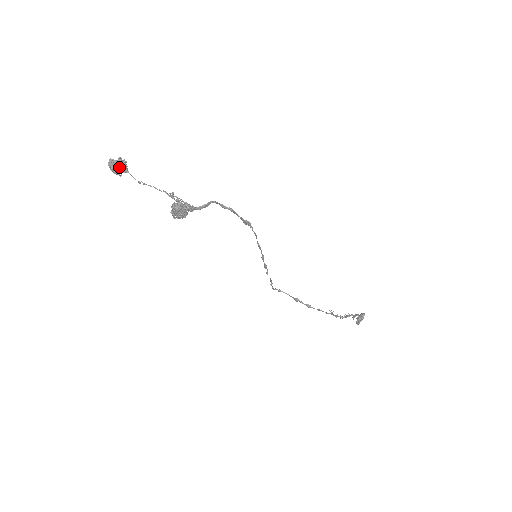
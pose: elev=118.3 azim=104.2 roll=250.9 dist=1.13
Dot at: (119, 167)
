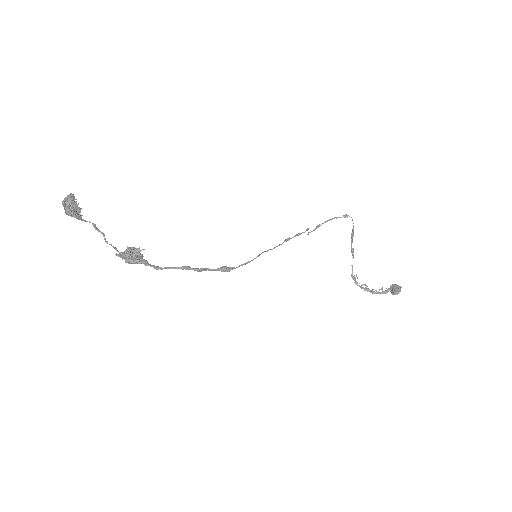
Dot at: (69, 215)
